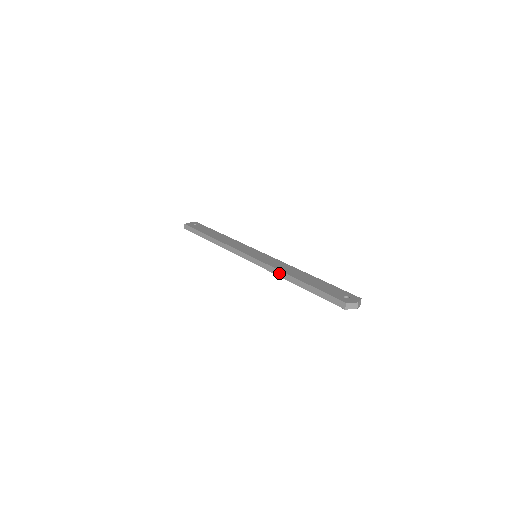
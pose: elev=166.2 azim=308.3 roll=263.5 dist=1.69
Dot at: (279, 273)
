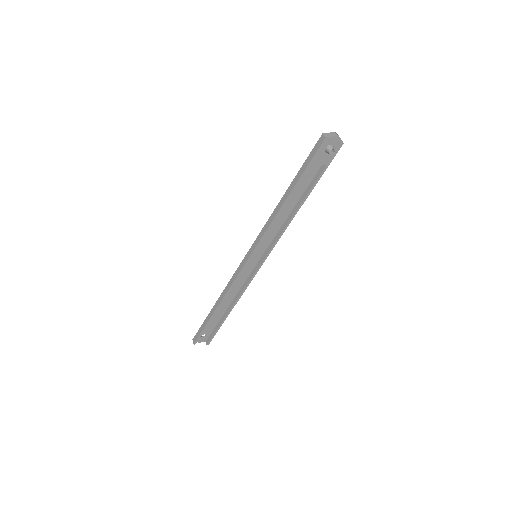
Dot at: (272, 216)
